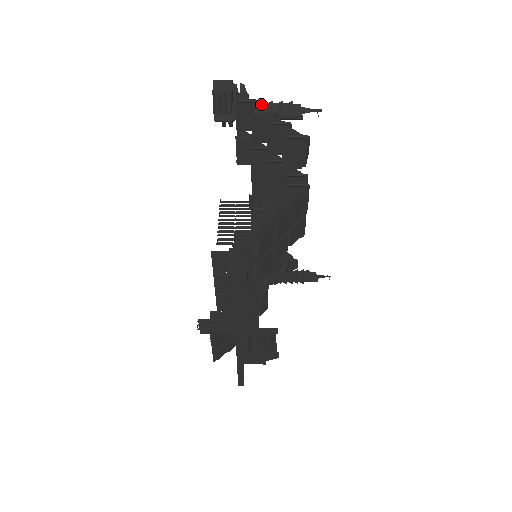
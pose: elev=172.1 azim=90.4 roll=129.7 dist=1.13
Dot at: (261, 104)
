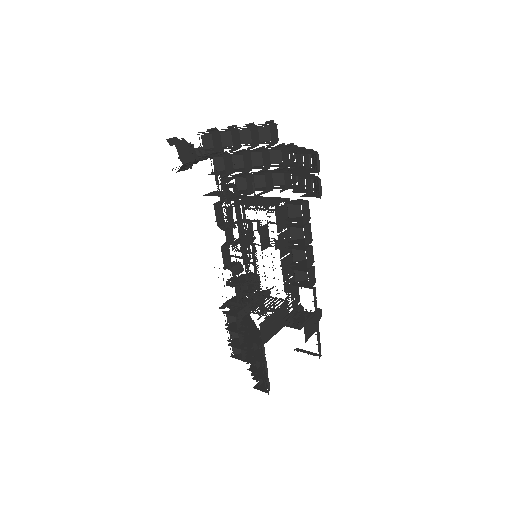
Dot at: (201, 147)
